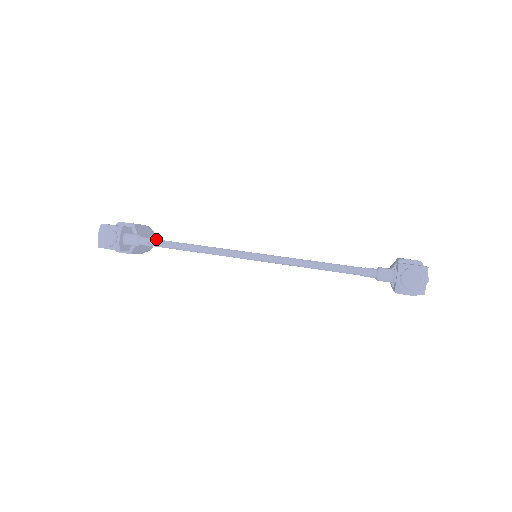
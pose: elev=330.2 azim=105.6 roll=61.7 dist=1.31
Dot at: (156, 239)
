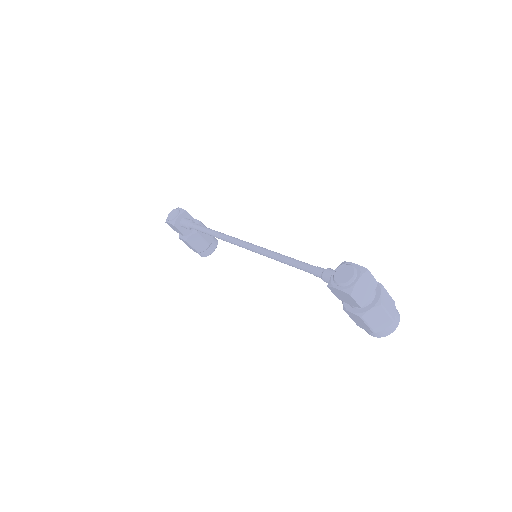
Dot at: occluded
